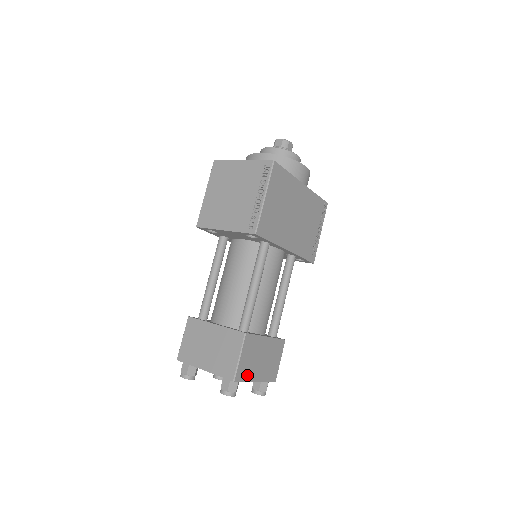
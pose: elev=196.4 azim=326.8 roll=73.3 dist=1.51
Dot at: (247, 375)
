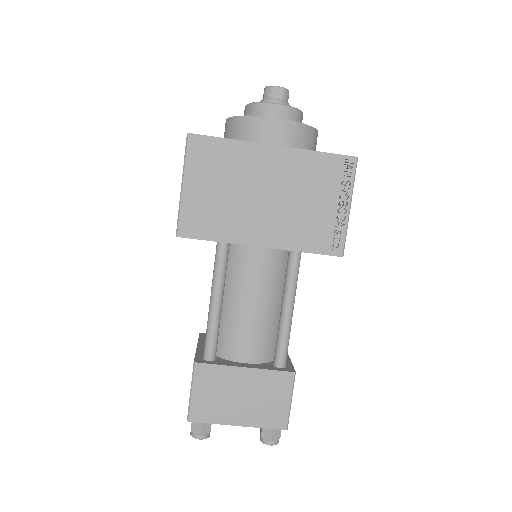
Dot at: (214, 415)
